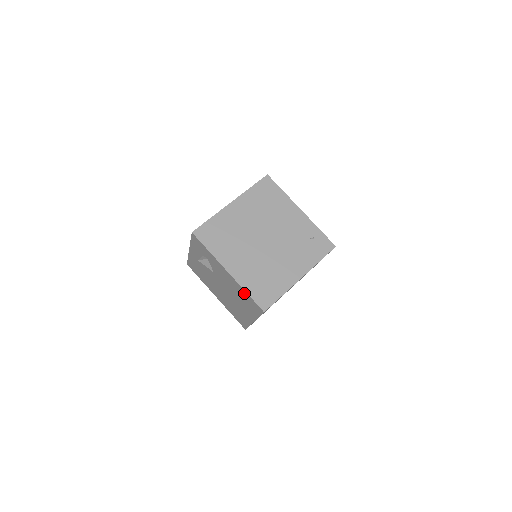
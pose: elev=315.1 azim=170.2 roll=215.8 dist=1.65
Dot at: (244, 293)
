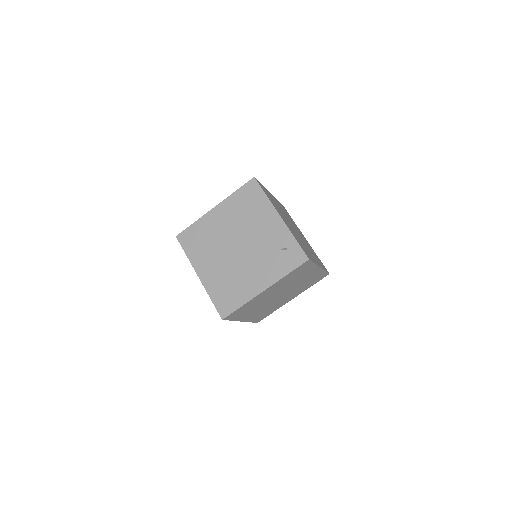
Dot at: occluded
